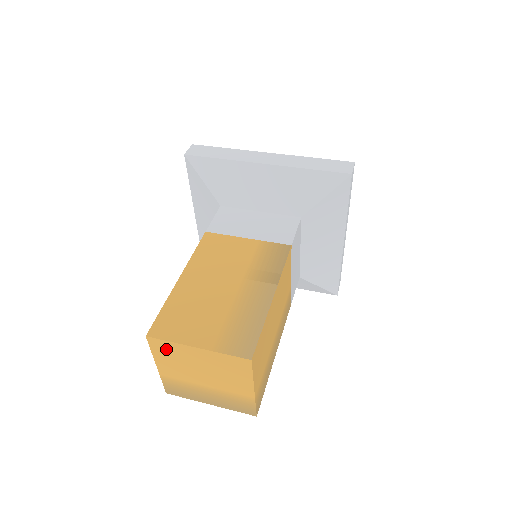
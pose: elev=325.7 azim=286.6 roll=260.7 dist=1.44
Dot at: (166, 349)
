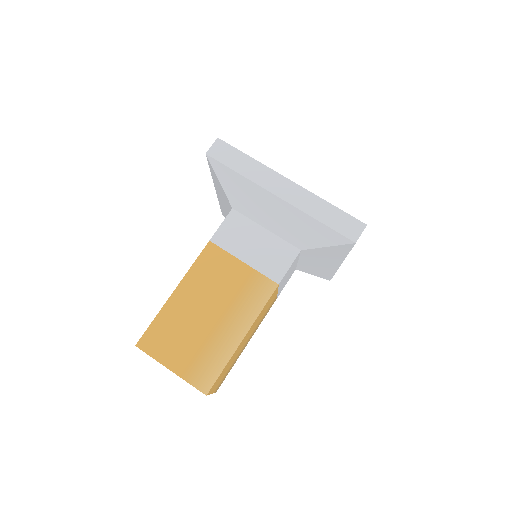
Dot at: occluded
